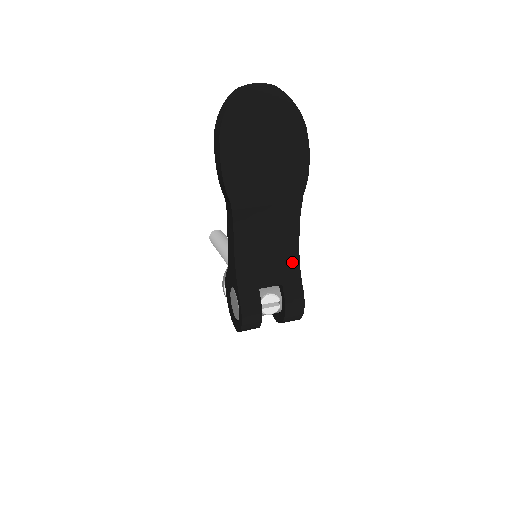
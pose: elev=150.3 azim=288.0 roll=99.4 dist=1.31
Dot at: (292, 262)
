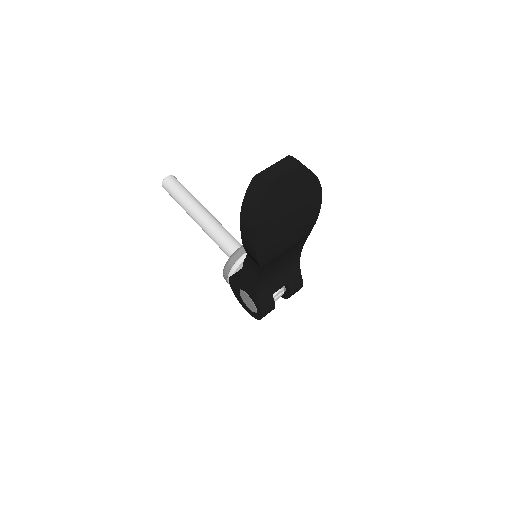
Dot at: (295, 265)
